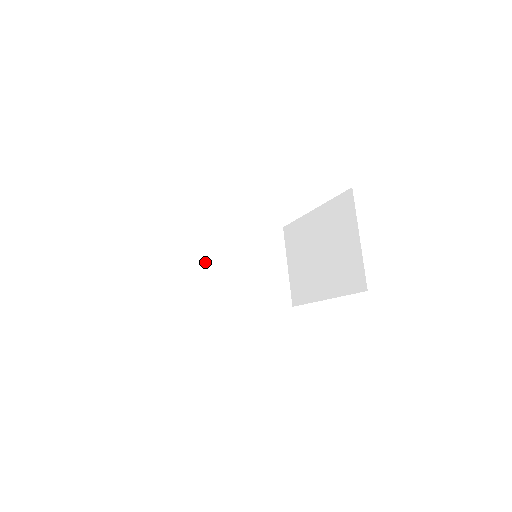
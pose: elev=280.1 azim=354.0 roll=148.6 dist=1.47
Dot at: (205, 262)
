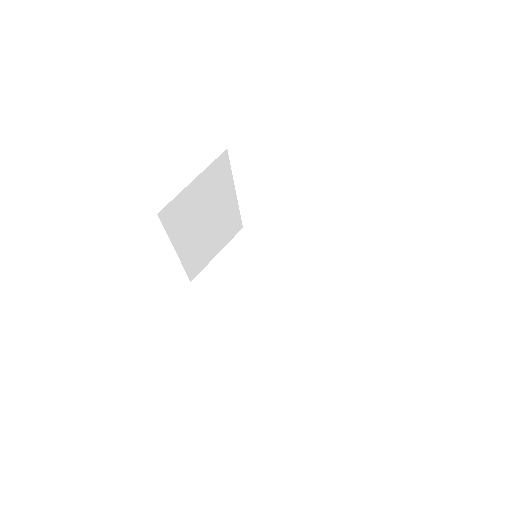
Dot at: (207, 201)
